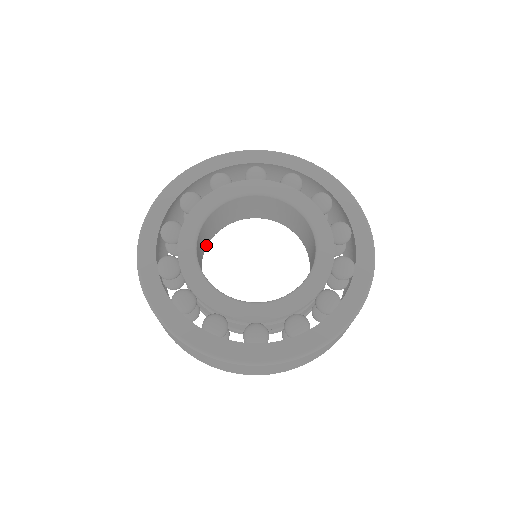
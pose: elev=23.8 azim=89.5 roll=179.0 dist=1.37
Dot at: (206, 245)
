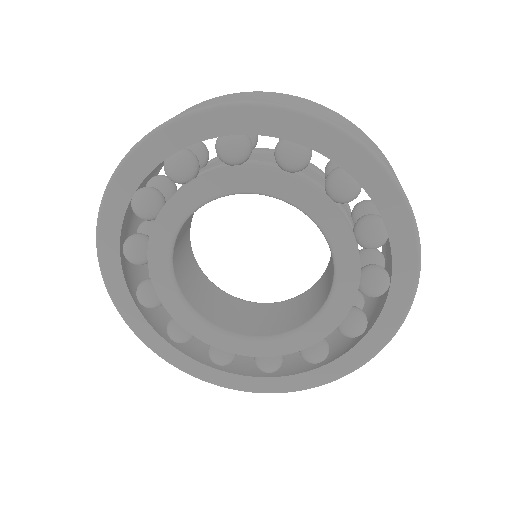
Dot at: (189, 224)
